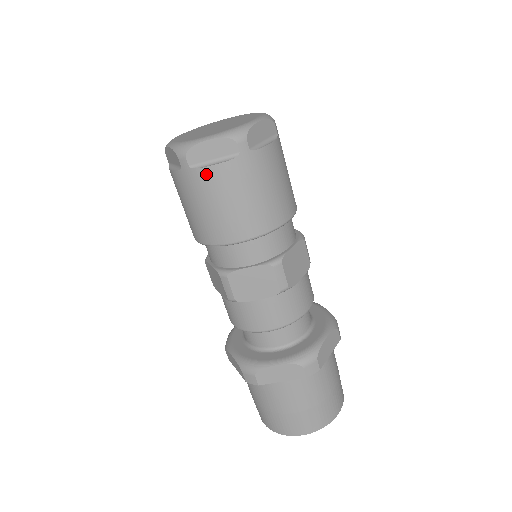
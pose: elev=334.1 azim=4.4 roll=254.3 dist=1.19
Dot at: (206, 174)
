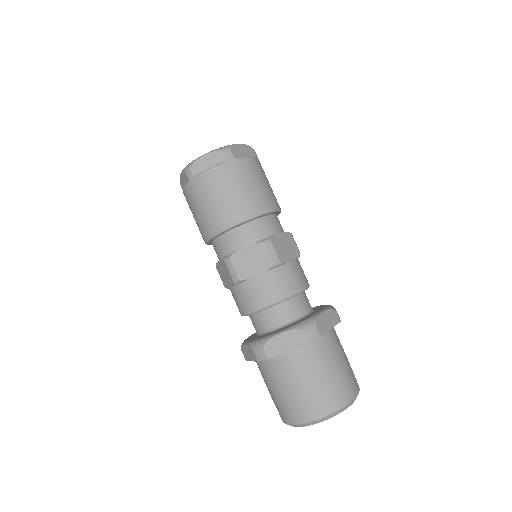
Dot at: (205, 177)
